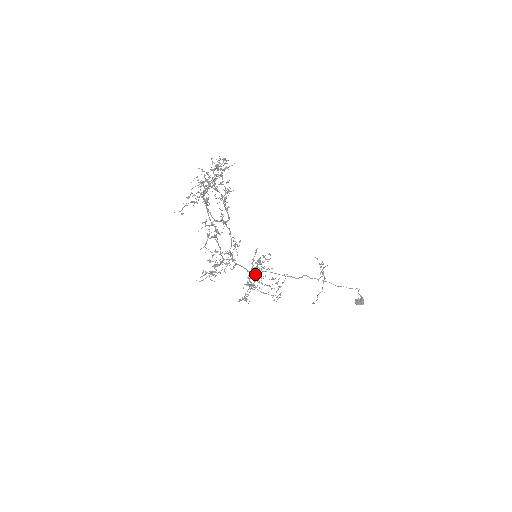
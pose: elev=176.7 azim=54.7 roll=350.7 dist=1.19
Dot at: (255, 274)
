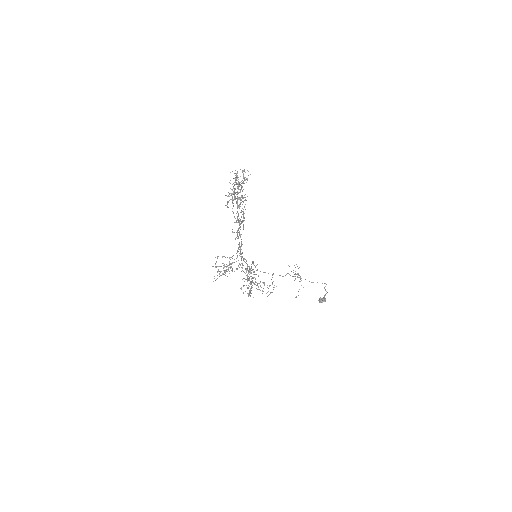
Dot at: occluded
